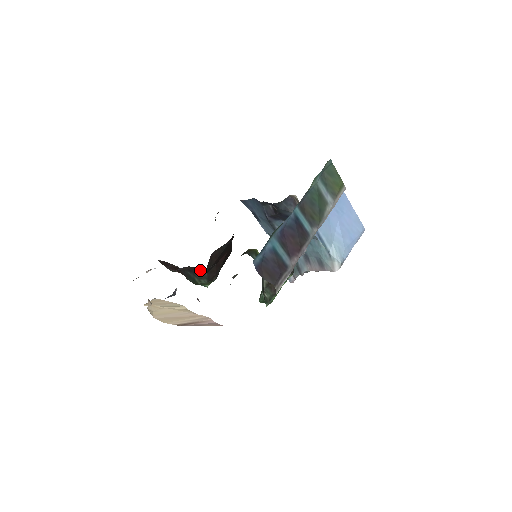
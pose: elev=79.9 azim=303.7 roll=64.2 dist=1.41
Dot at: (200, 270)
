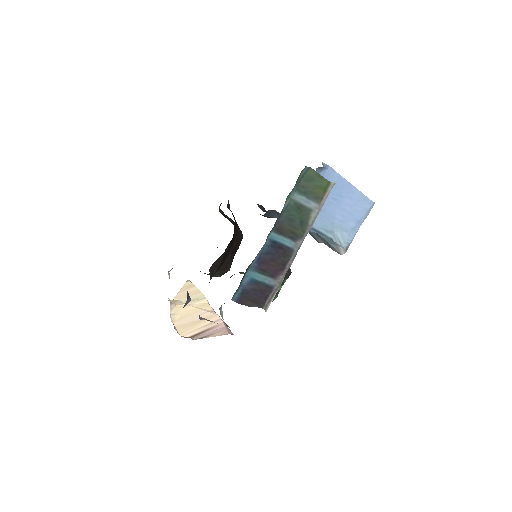
Dot at: occluded
